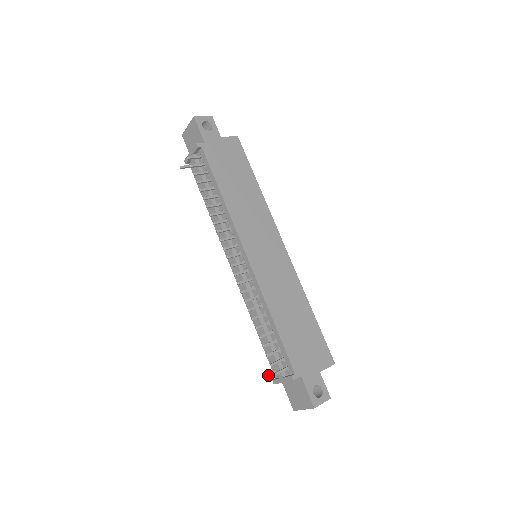
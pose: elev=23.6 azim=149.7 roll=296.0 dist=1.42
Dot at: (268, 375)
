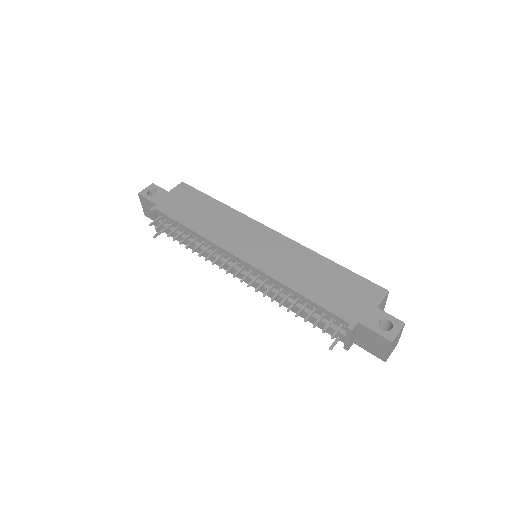
Dot at: (333, 345)
